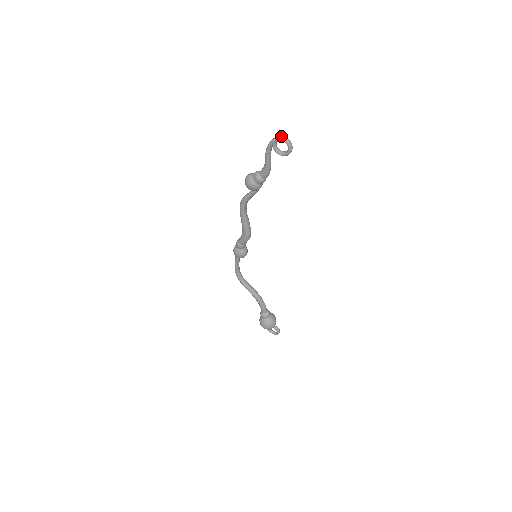
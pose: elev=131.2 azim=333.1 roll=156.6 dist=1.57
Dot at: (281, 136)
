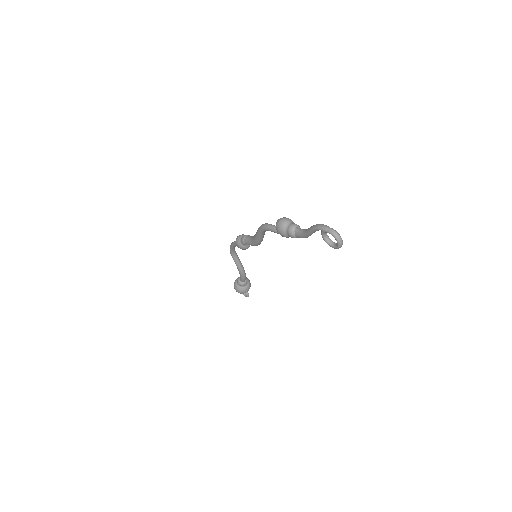
Dot at: (336, 233)
